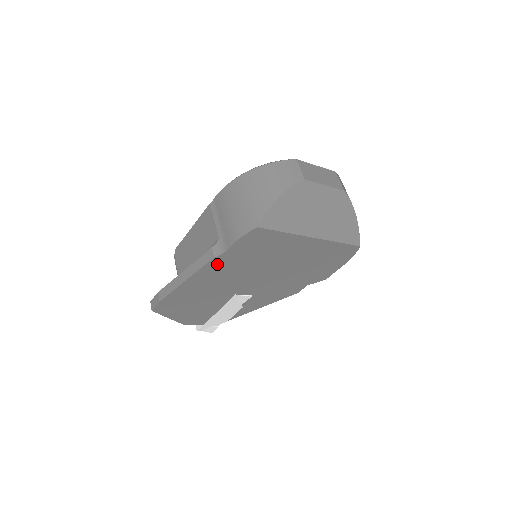
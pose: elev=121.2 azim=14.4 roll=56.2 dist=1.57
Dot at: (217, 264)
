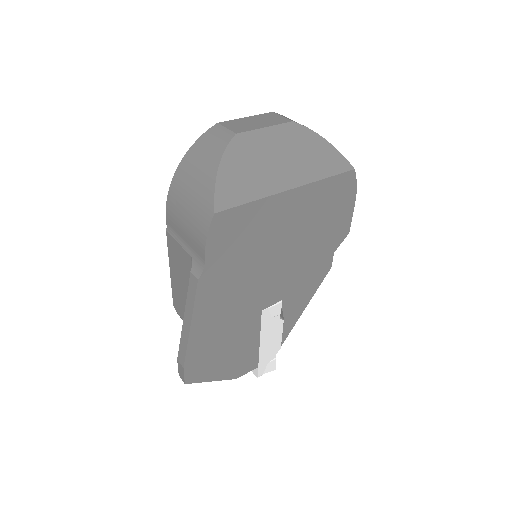
Dot at: (209, 286)
